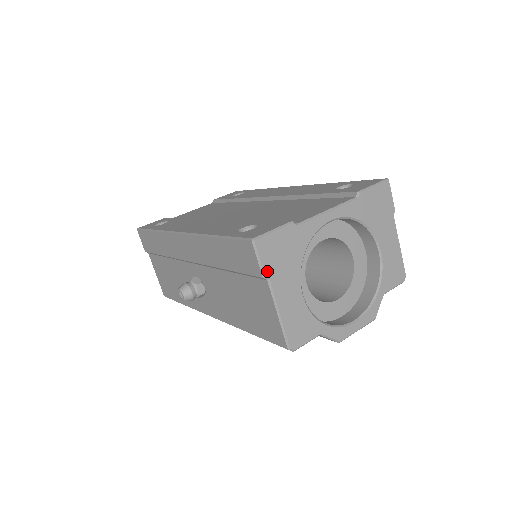
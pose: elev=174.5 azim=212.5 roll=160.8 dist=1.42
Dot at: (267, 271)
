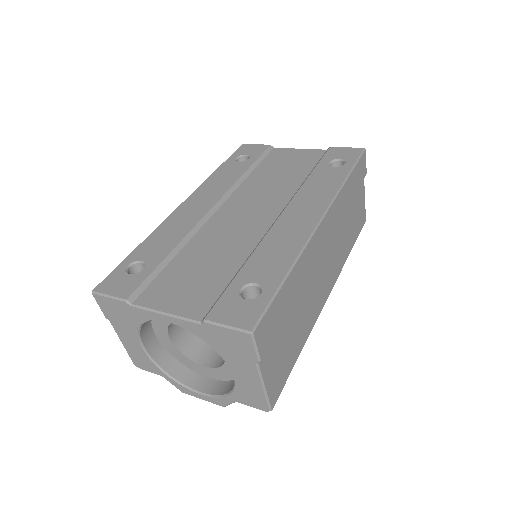
Dot at: (107, 316)
